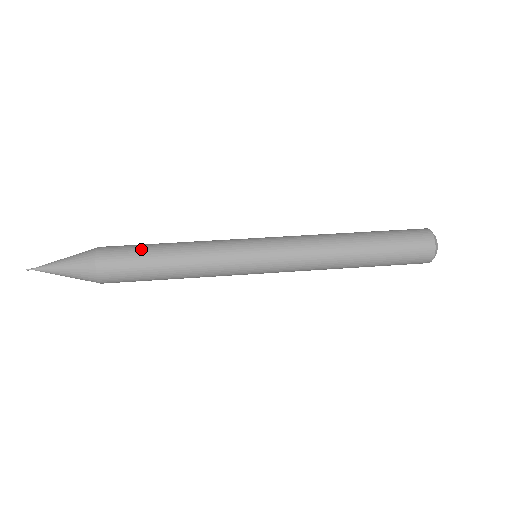
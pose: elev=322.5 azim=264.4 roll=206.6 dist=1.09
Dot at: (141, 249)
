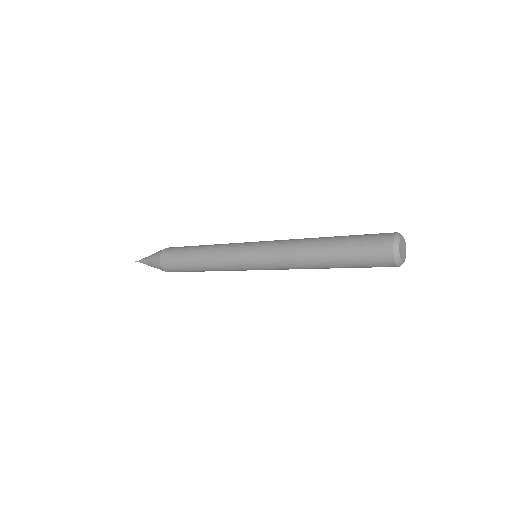
Dot at: occluded
